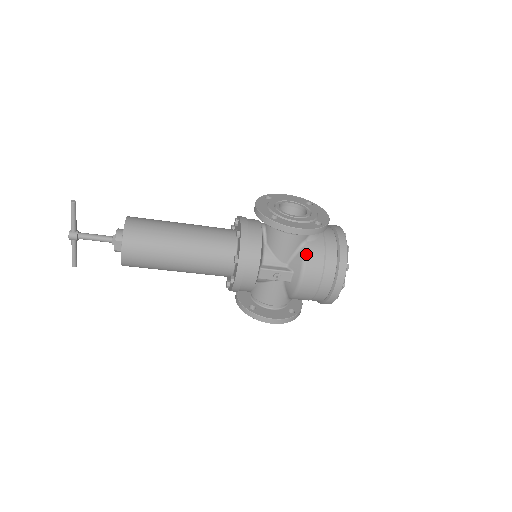
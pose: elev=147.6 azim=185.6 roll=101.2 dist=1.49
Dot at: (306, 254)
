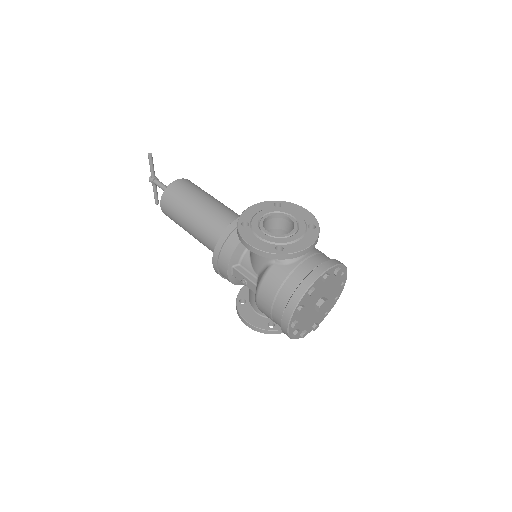
Dot at: (266, 274)
